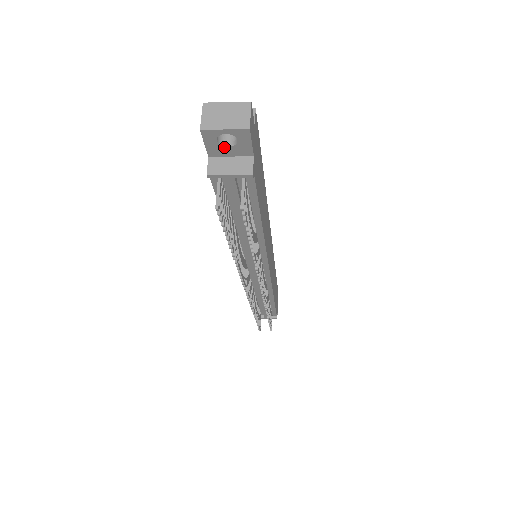
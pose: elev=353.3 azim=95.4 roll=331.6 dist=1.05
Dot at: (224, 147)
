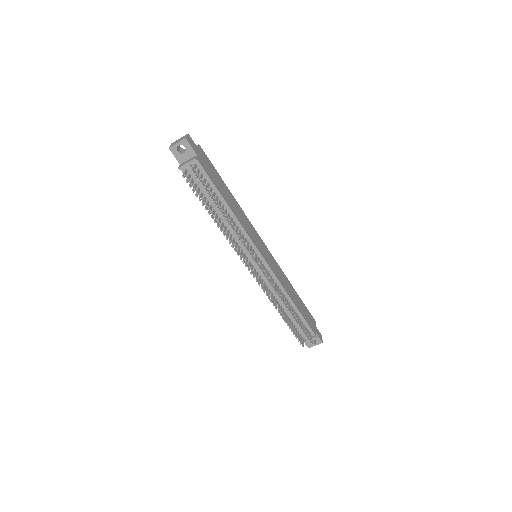
Dot at: (183, 155)
